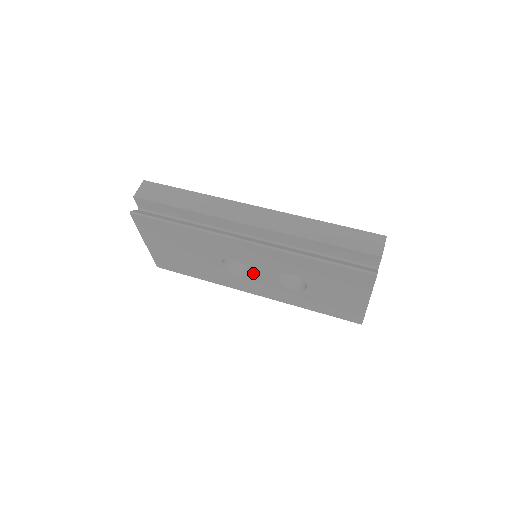
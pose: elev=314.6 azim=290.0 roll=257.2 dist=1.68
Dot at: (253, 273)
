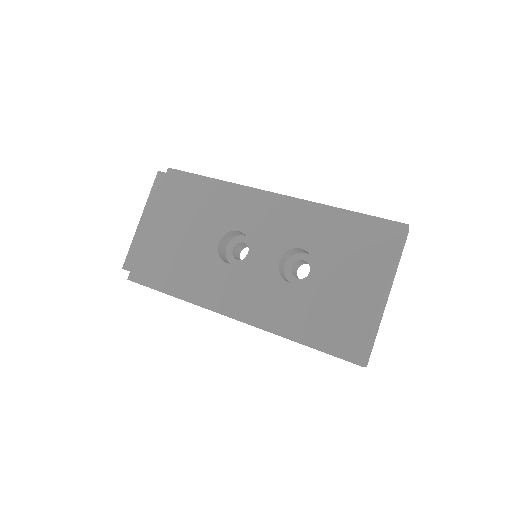
Dot at: (251, 256)
